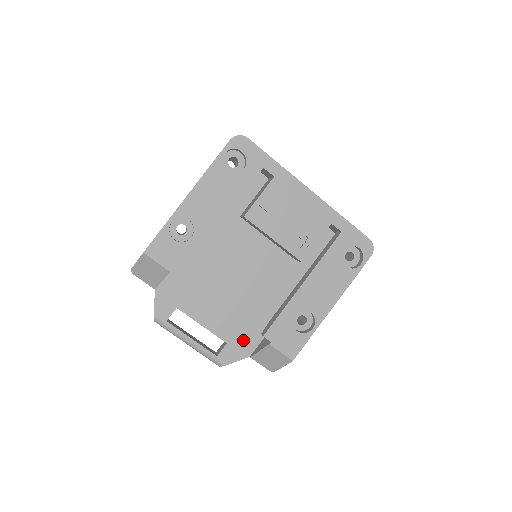
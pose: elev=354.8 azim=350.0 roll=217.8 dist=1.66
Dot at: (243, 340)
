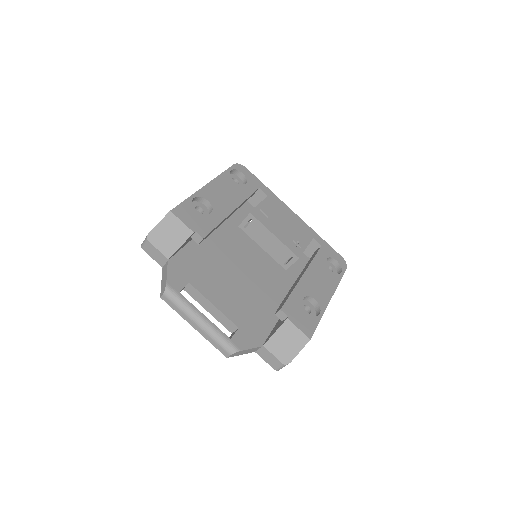
Dot at: (253, 328)
